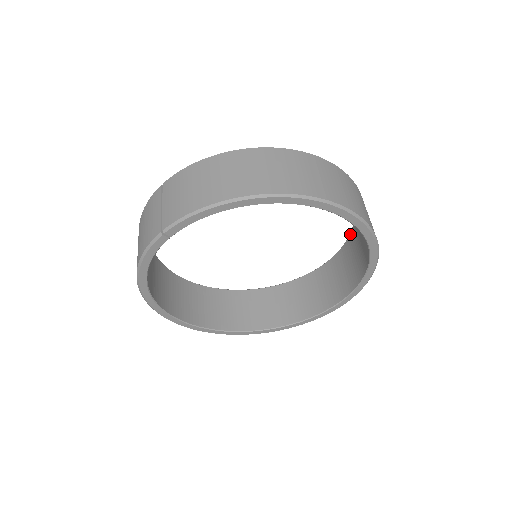
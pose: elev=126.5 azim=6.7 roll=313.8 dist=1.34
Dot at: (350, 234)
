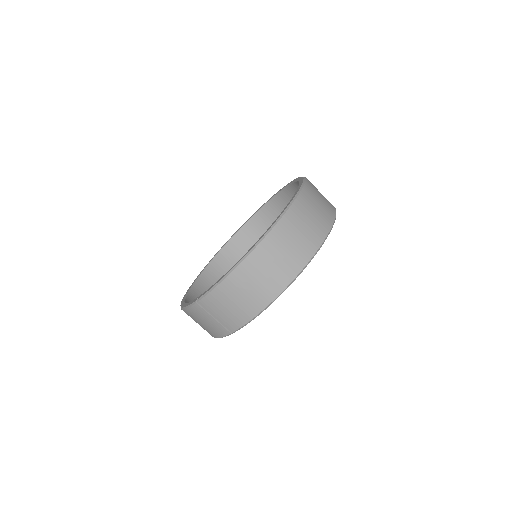
Dot at: (295, 183)
